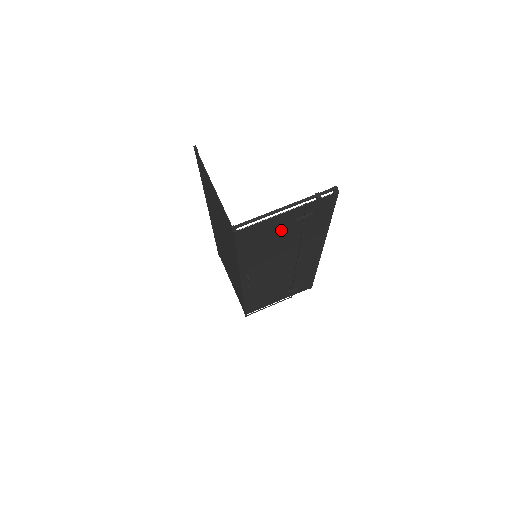
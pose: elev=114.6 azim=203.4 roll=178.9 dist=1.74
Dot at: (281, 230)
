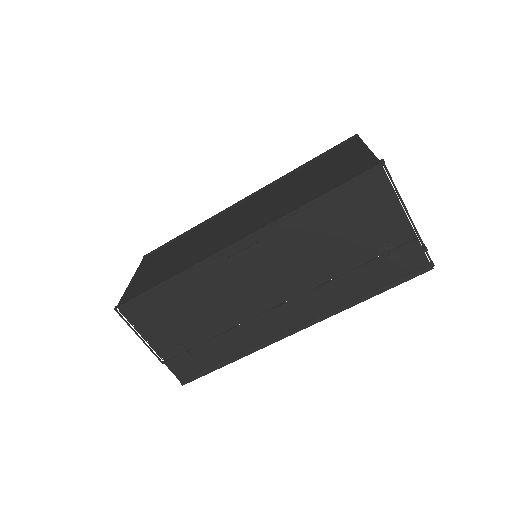
Dot at: (367, 233)
